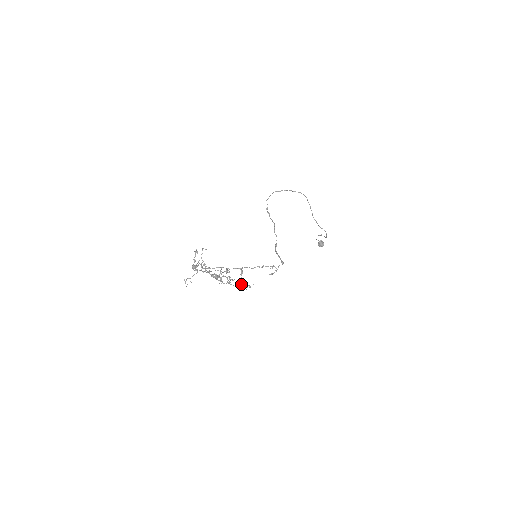
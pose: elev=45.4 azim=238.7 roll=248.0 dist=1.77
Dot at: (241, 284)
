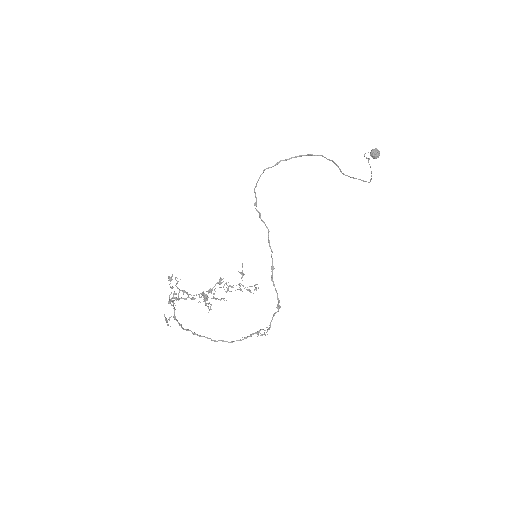
Dot at: occluded
